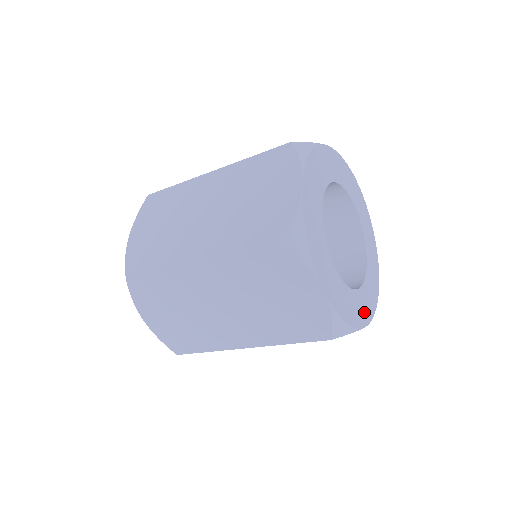
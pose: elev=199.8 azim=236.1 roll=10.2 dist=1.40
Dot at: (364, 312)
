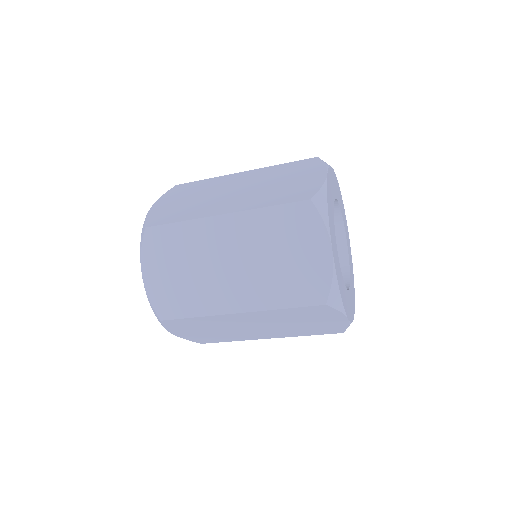
Dot at: (353, 292)
